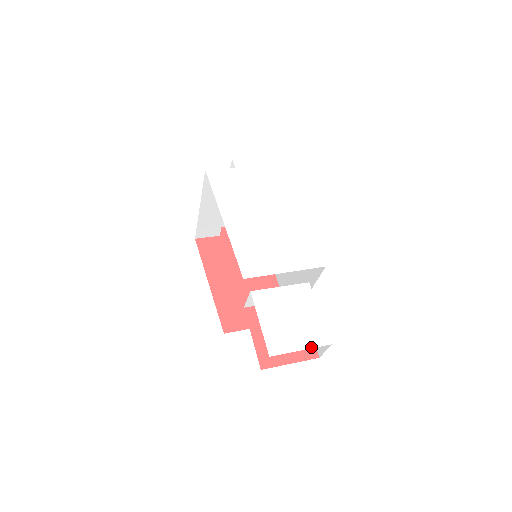
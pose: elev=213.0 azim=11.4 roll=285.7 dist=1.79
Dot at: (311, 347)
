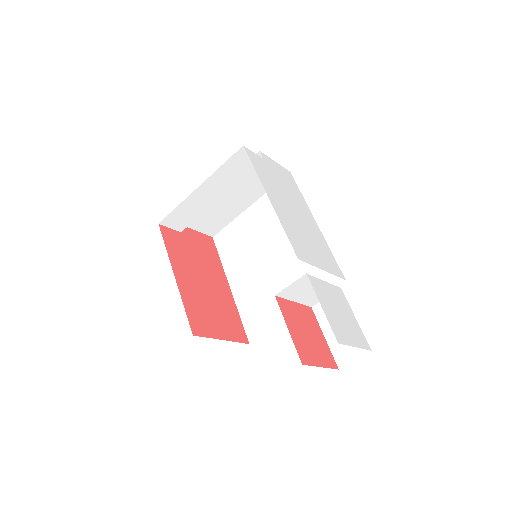
Dot at: (361, 347)
